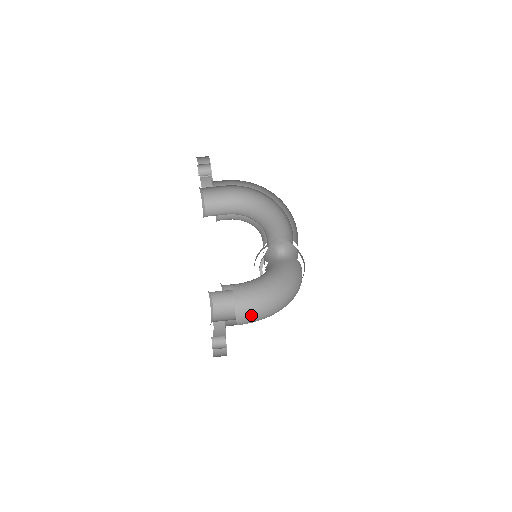
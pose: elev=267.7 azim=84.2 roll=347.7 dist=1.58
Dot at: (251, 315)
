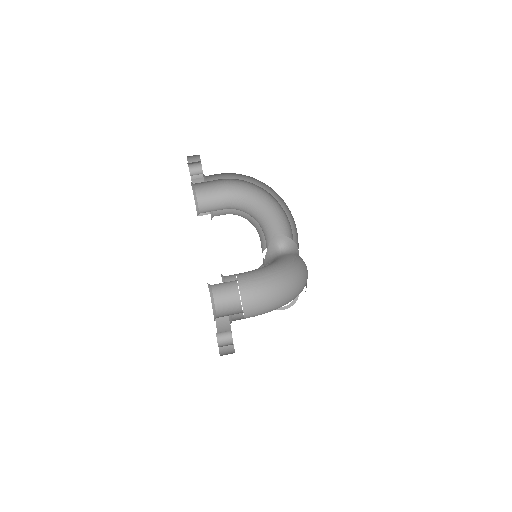
Dot at: (259, 302)
